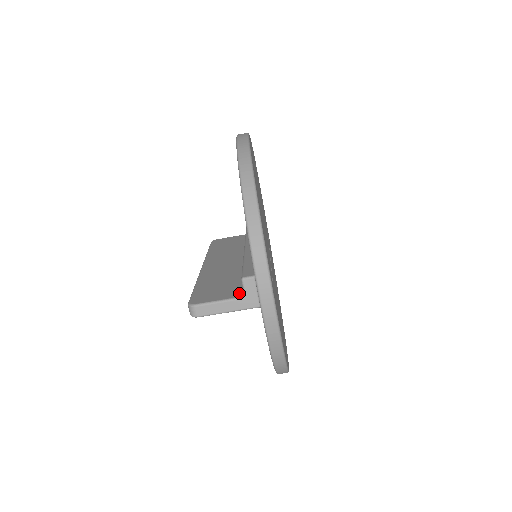
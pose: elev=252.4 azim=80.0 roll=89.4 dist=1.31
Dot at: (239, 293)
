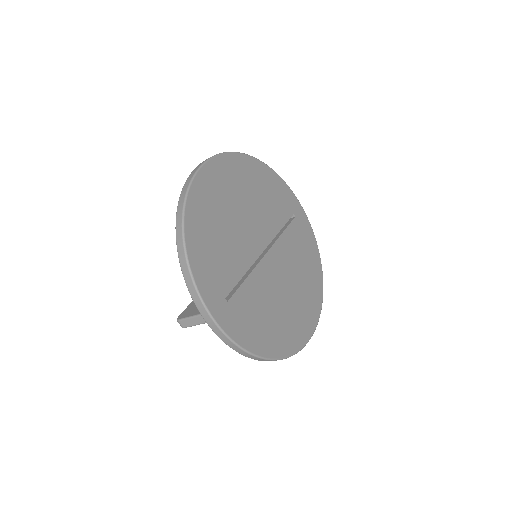
Dot at: occluded
